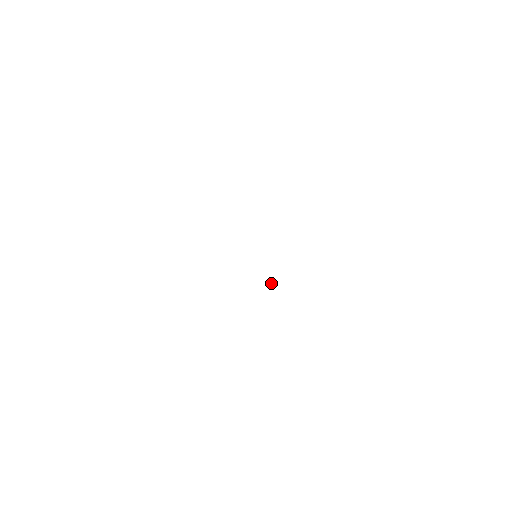
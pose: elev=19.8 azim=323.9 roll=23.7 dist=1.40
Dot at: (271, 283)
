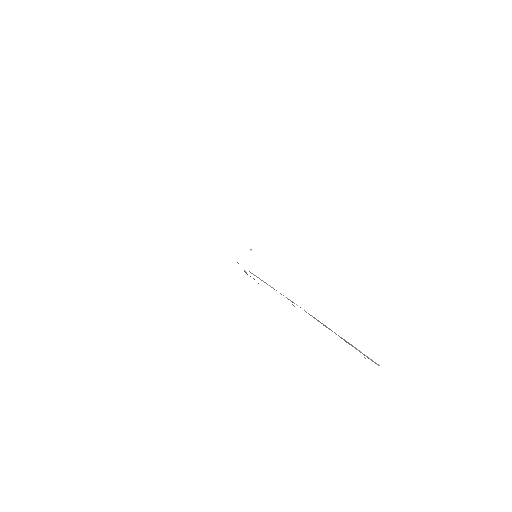
Dot at: (251, 249)
